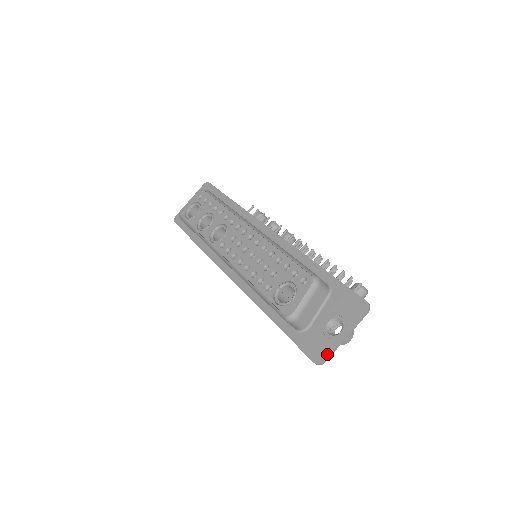
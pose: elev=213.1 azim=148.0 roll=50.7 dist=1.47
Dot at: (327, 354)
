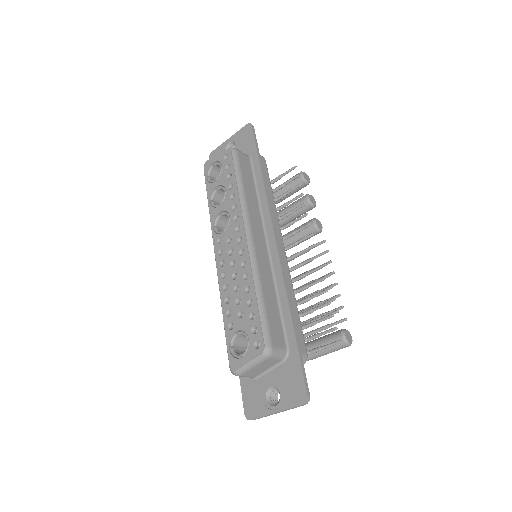
Dot at: (256, 417)
